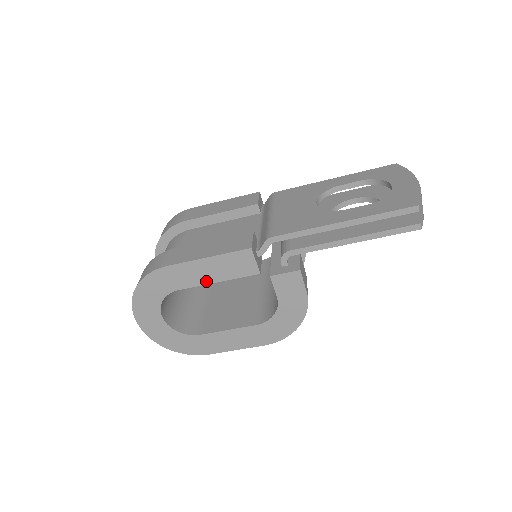
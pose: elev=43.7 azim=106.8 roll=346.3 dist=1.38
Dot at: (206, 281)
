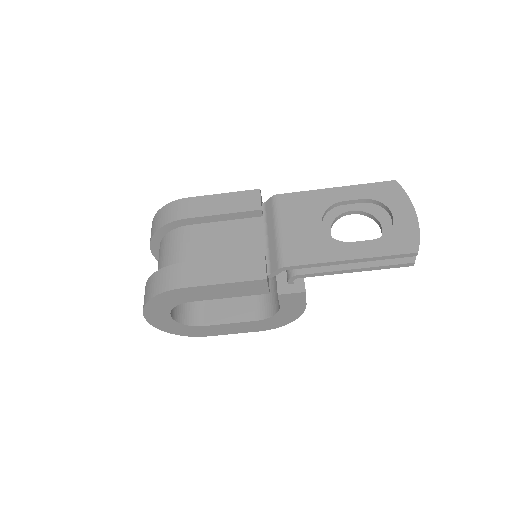
Dot at: (218, 297)
